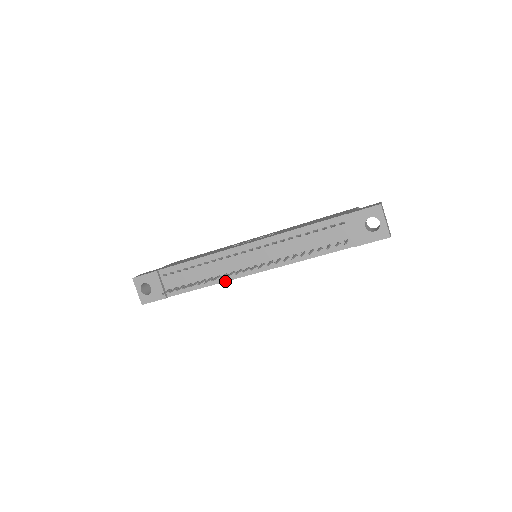
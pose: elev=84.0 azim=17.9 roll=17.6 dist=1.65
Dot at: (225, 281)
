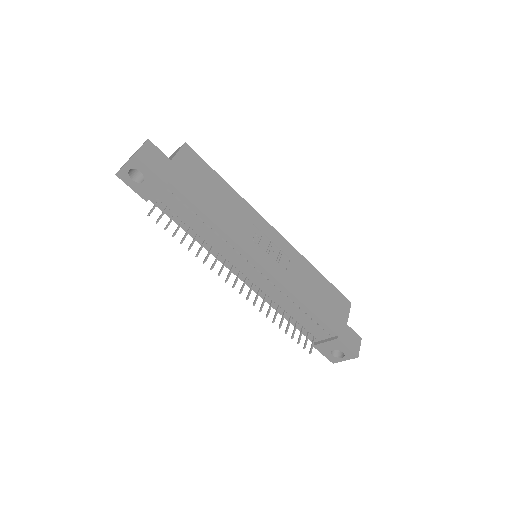
Dot at: (212, 254)
